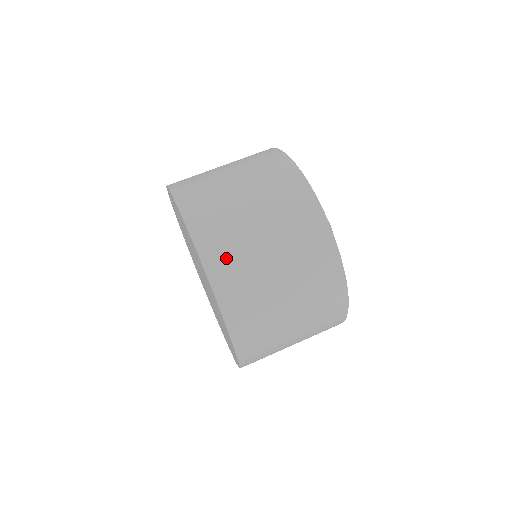
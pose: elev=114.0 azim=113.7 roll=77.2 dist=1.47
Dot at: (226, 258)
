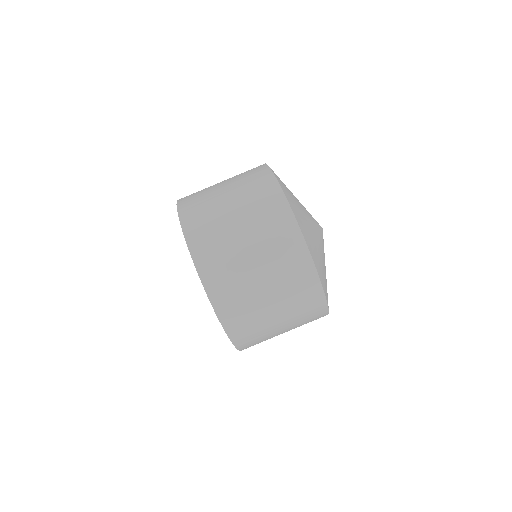
Dot at: (200, 222)
